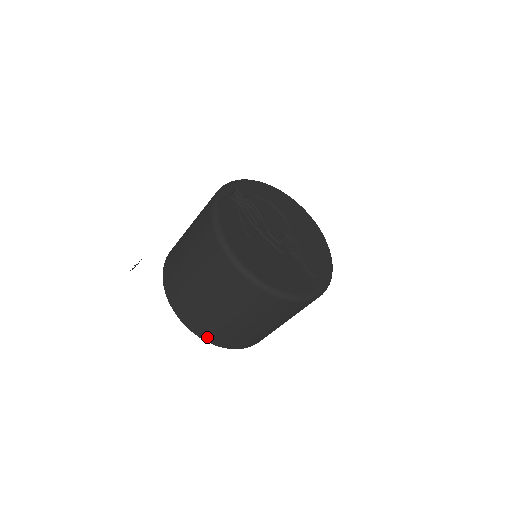
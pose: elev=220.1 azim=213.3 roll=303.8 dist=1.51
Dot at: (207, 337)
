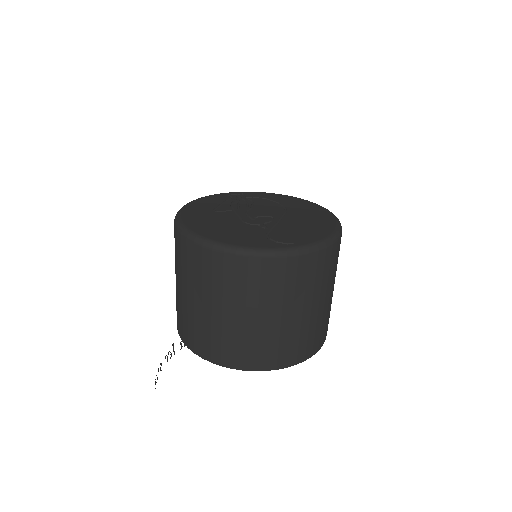
Dot at: (186, 340)
